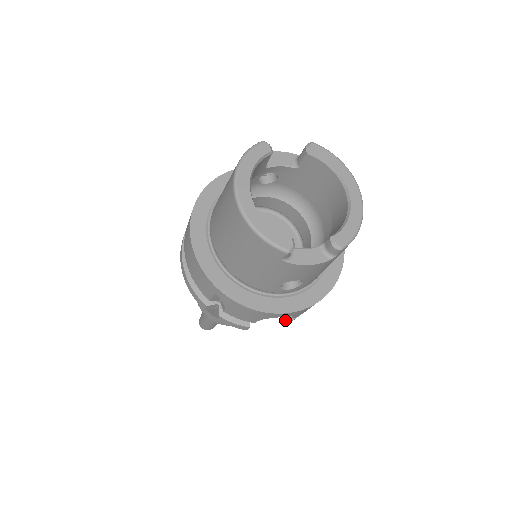
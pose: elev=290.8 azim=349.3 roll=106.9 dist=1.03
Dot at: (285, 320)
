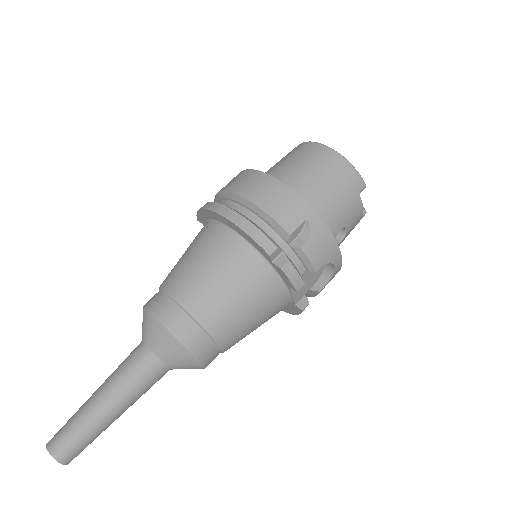
Dot at: (305, 302)
